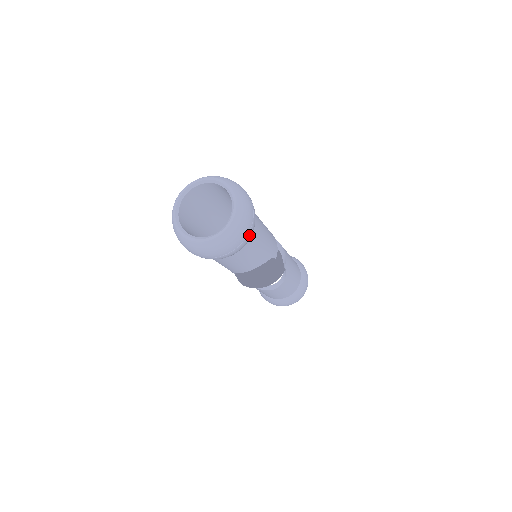
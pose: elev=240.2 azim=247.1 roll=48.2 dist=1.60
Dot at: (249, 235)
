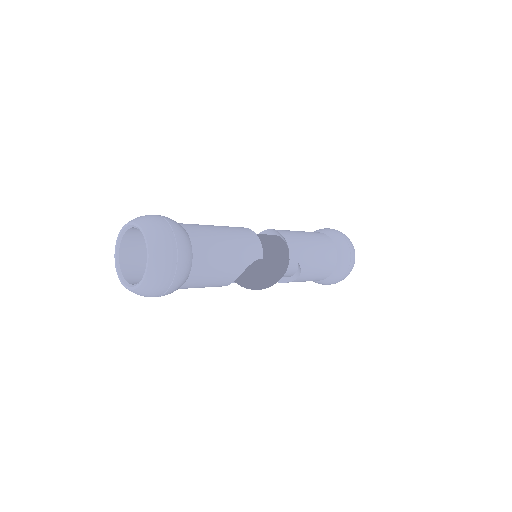
Dot at: (180, 266)
